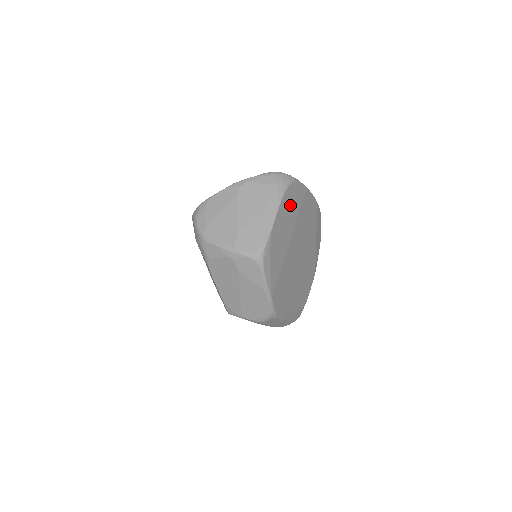
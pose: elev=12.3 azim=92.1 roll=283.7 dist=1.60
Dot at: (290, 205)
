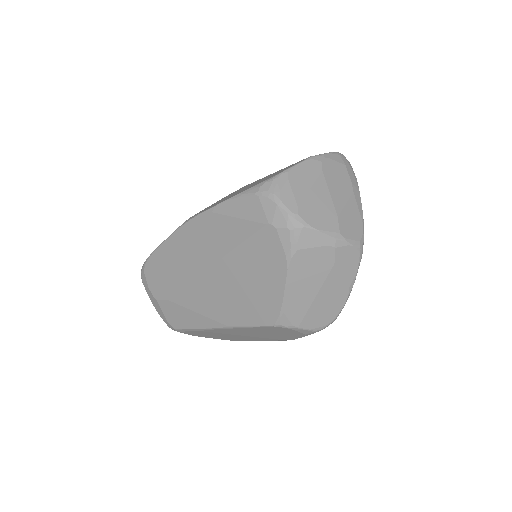
Dot at: occluded
